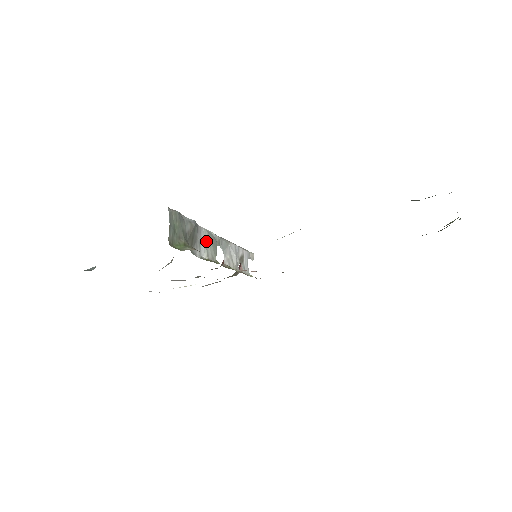
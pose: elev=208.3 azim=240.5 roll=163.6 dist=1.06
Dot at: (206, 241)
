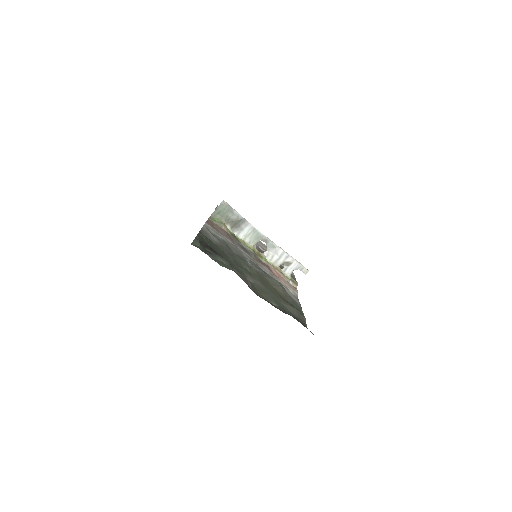
Dot at: (249, 232)
